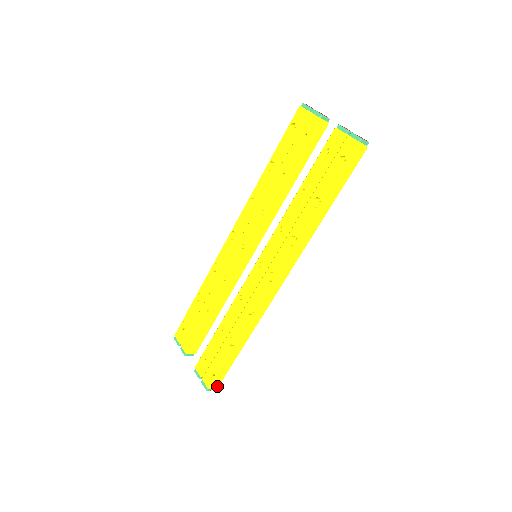
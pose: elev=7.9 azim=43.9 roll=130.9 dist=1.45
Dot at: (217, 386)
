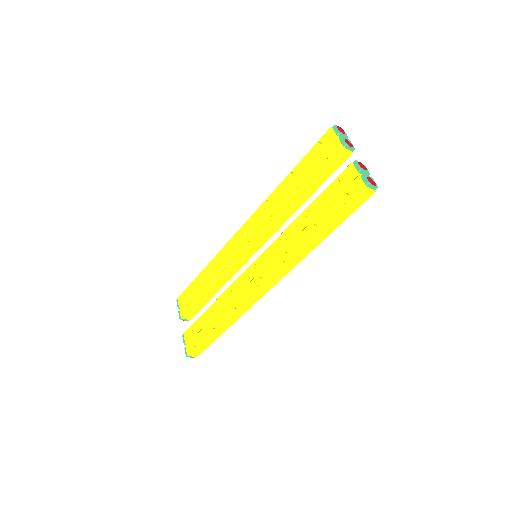
Dot at: (197, 356)
